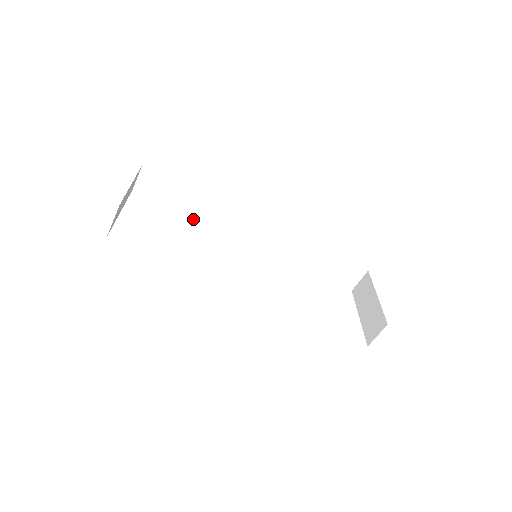
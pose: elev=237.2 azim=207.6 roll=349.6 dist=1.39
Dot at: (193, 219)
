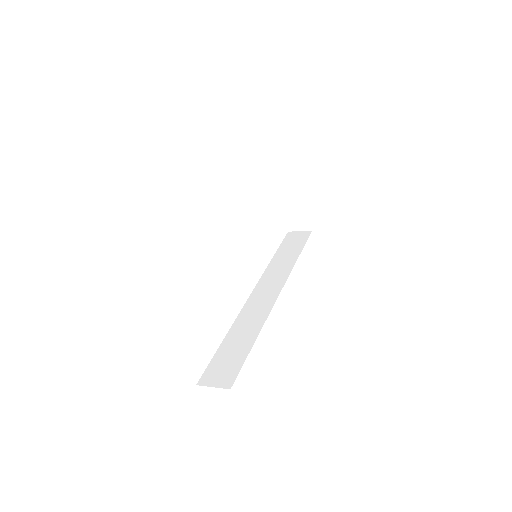
Dot at: occluded
